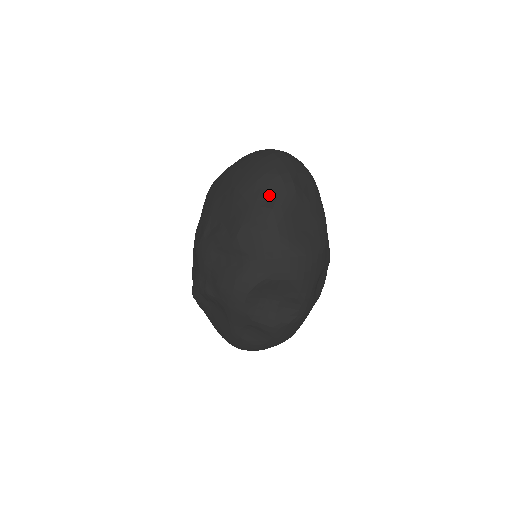
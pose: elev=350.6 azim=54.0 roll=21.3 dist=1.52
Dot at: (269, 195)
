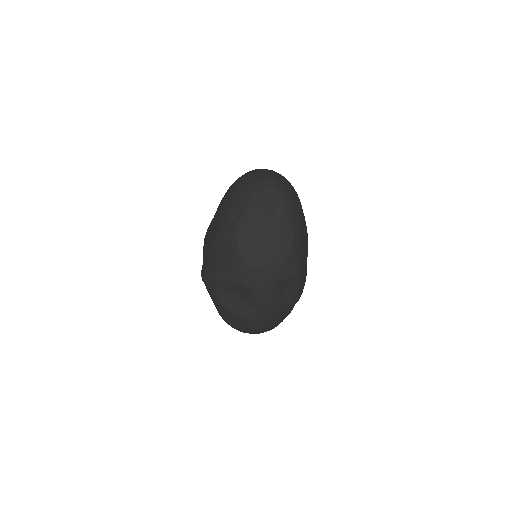
Dot at: (237, 212)
